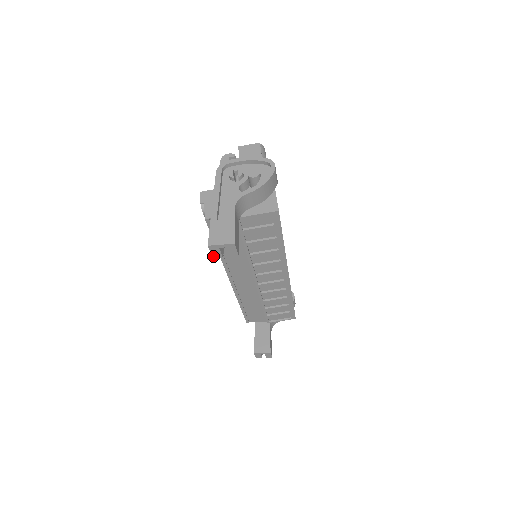
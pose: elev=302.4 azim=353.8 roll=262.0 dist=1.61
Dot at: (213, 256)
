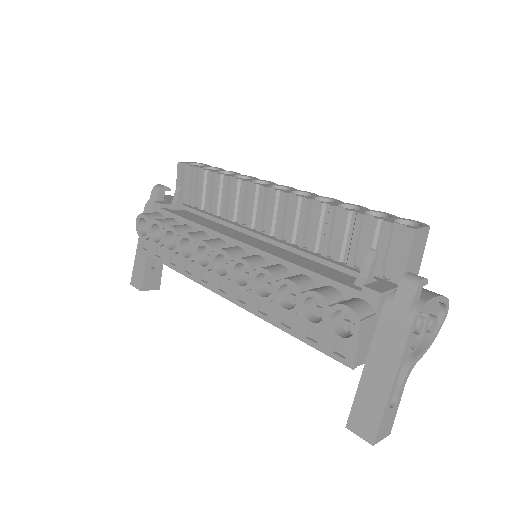
Dot at: (350, 430)
